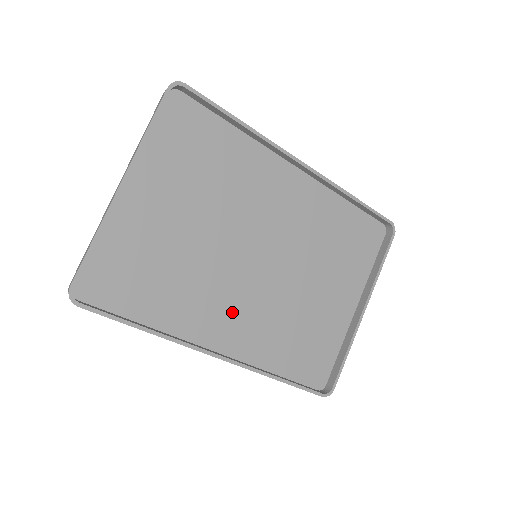
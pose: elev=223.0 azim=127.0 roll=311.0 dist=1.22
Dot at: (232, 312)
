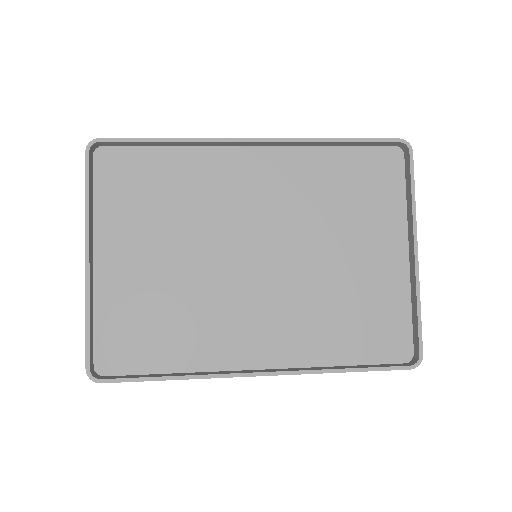
Dot at: (258, 323)
